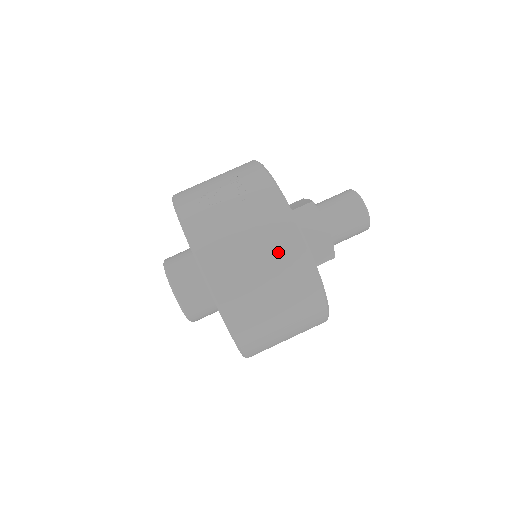
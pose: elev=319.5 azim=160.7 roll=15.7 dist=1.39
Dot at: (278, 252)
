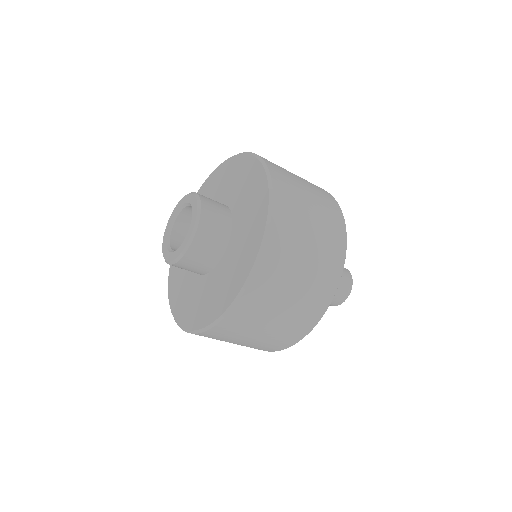
Dot at: (327, 213)
